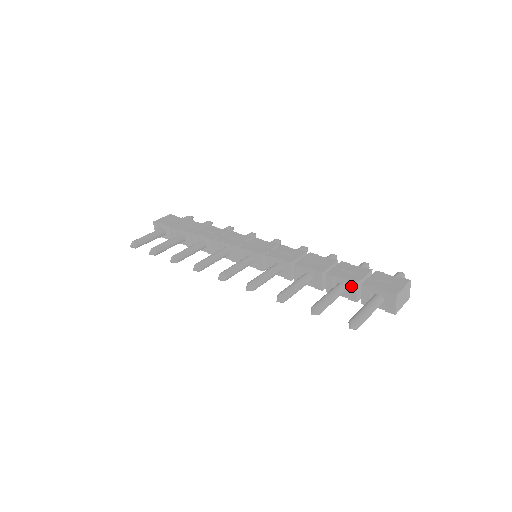
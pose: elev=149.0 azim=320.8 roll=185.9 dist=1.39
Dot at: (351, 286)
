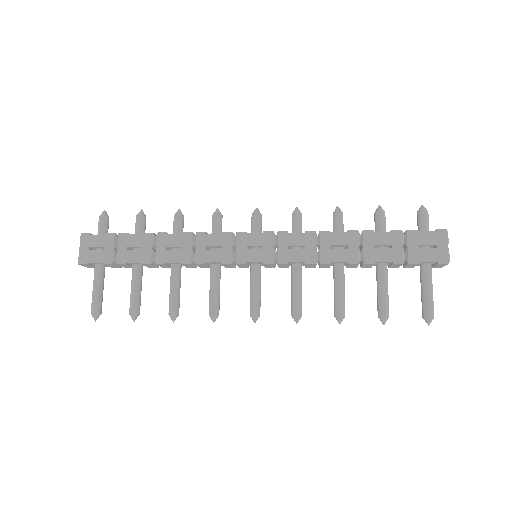
Dot at: (395, 265)
